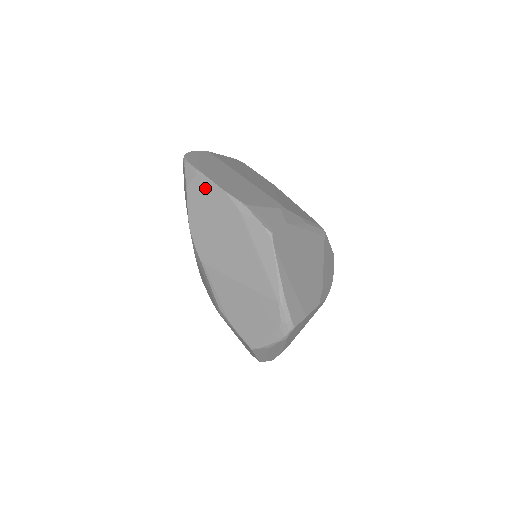
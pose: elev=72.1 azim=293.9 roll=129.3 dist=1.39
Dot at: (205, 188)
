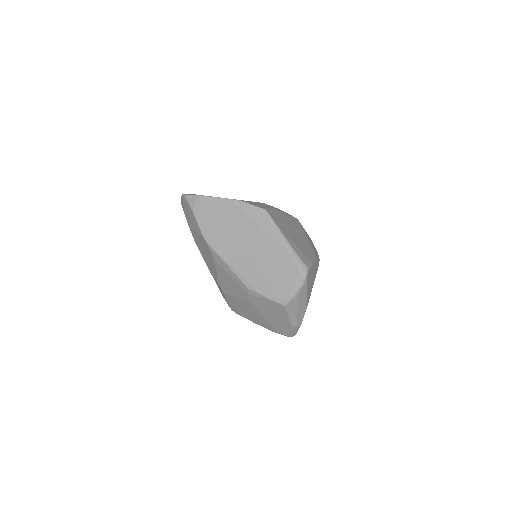
Dot at: (207, 204)
